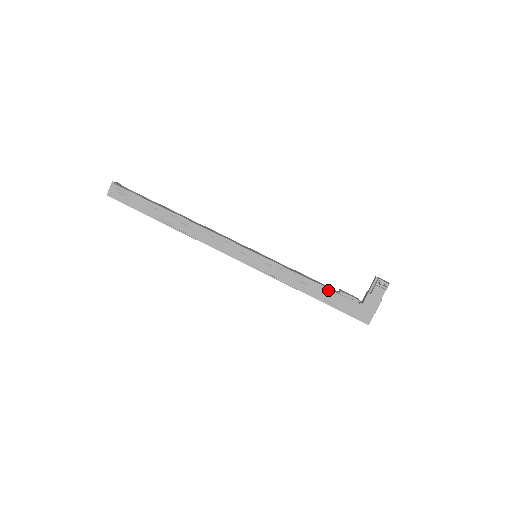
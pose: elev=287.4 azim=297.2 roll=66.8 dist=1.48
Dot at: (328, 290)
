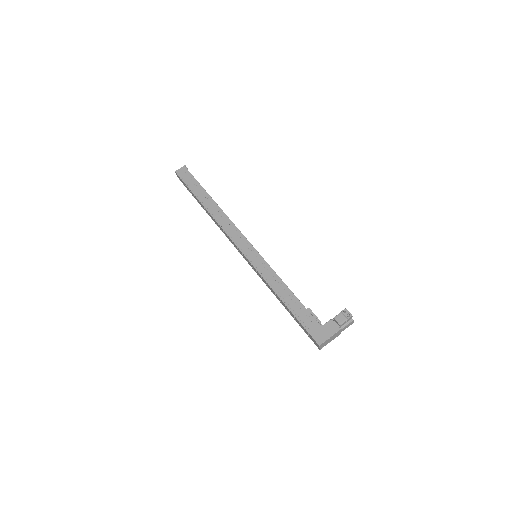
Dot at: (299, 302)
